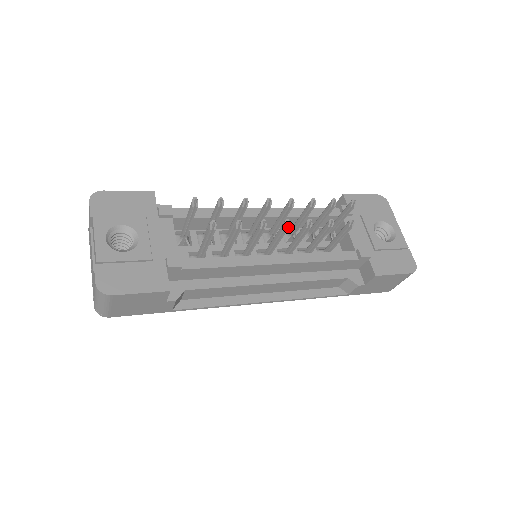
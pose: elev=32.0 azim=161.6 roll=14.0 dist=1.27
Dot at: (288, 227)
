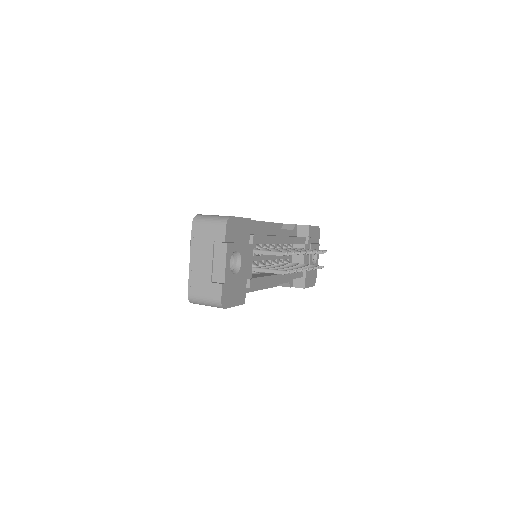
Dot at: occluded
